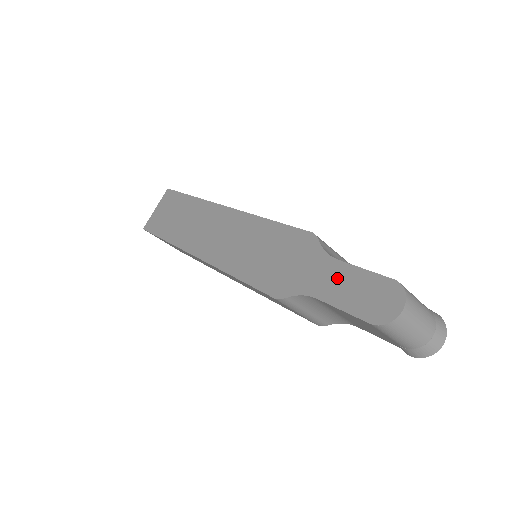
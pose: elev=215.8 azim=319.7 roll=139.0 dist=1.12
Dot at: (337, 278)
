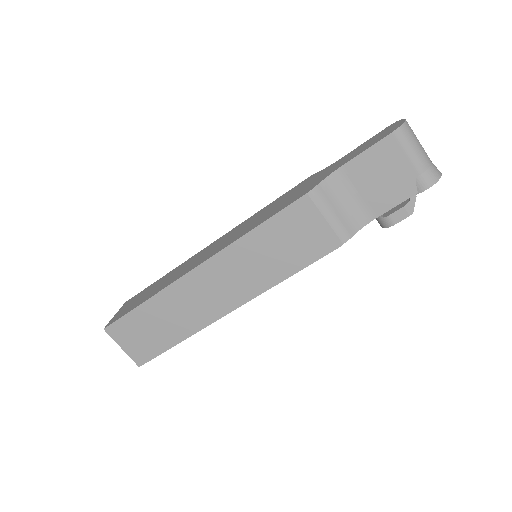
Dot at: (349, 156)
